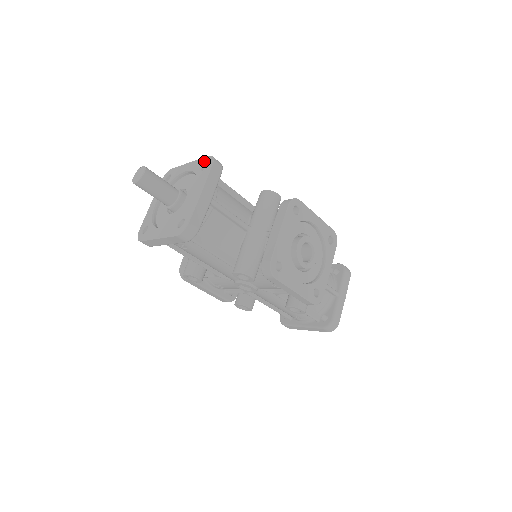
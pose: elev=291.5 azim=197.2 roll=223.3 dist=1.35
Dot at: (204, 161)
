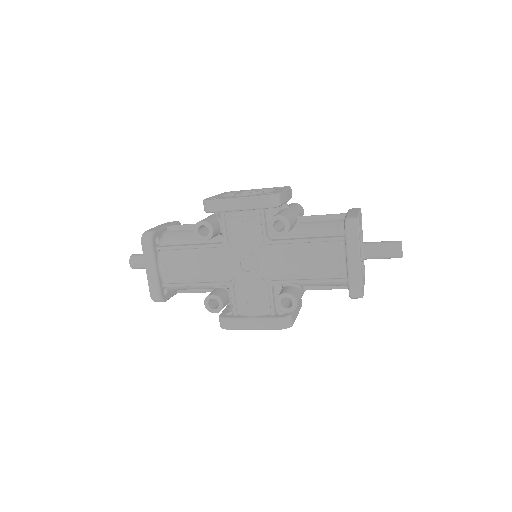
Dot at: occluded
